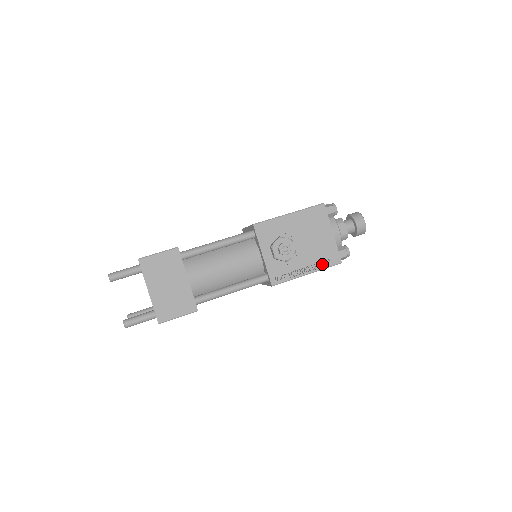
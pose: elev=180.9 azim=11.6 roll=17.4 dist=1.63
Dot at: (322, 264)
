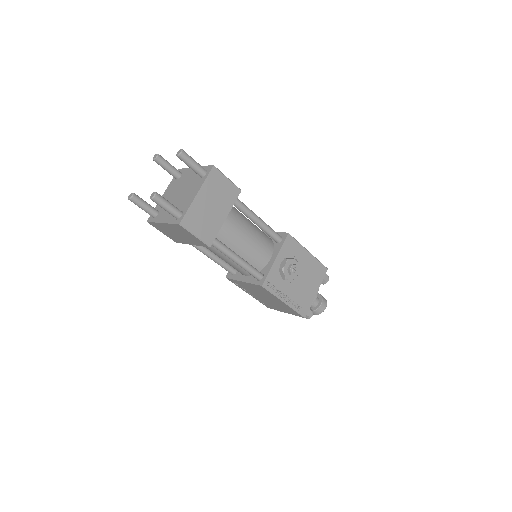
Dot at: (296, 305)
